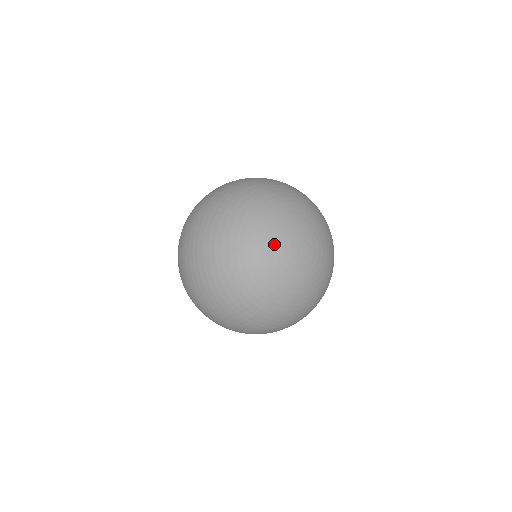
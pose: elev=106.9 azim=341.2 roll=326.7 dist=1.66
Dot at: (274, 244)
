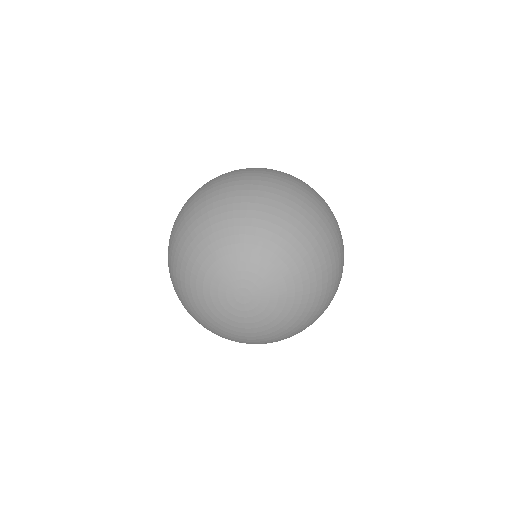
Dot at: (214, 307)
